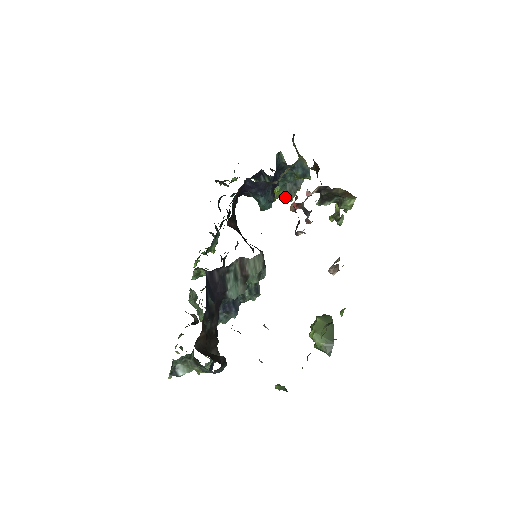
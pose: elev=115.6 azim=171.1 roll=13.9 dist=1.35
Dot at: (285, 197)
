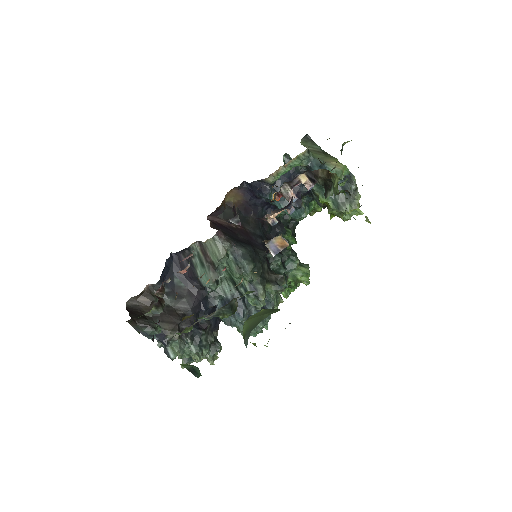
Dot at: (336, 208)
